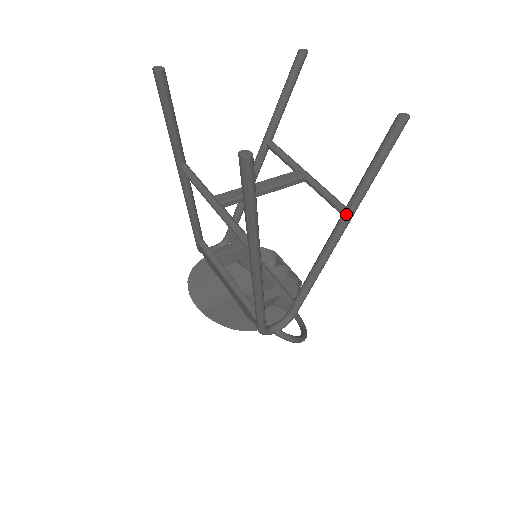
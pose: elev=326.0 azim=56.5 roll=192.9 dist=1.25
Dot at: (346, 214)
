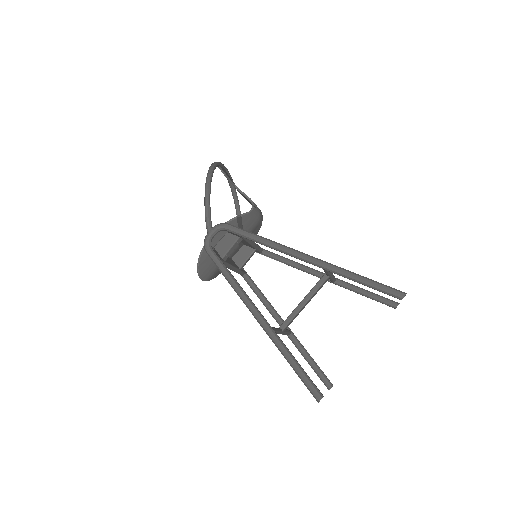
Dot at: occluded
